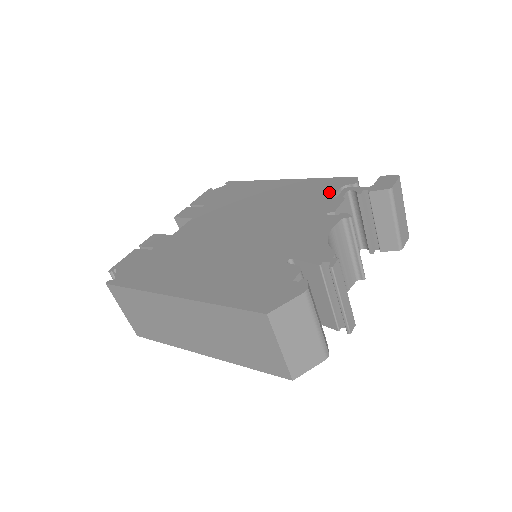
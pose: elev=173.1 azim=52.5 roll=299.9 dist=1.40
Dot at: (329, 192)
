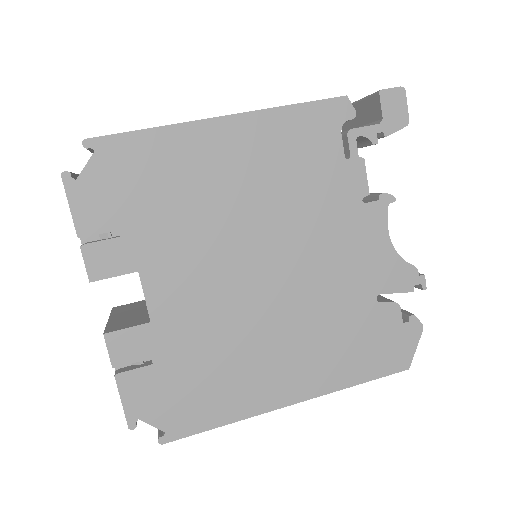
Dot at: (332, 148)
